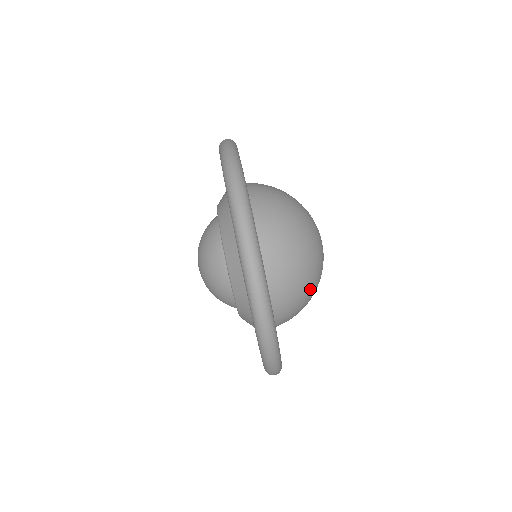
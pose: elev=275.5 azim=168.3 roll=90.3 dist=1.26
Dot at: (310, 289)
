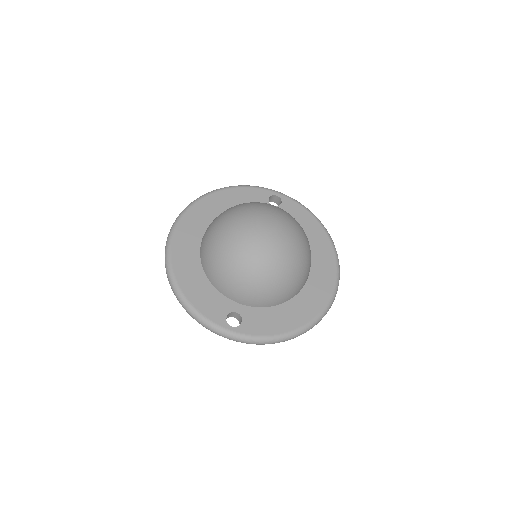
Dot at: (289, 274)
